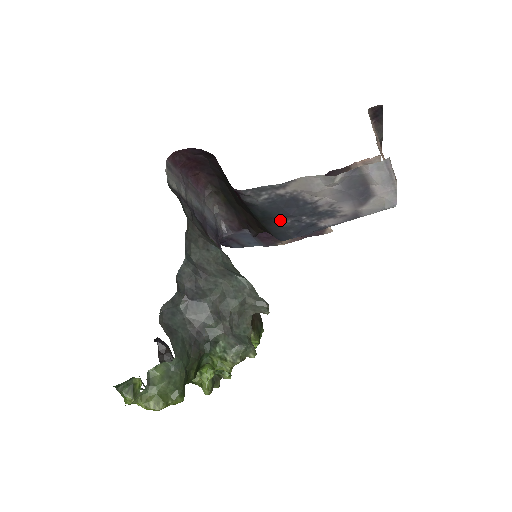
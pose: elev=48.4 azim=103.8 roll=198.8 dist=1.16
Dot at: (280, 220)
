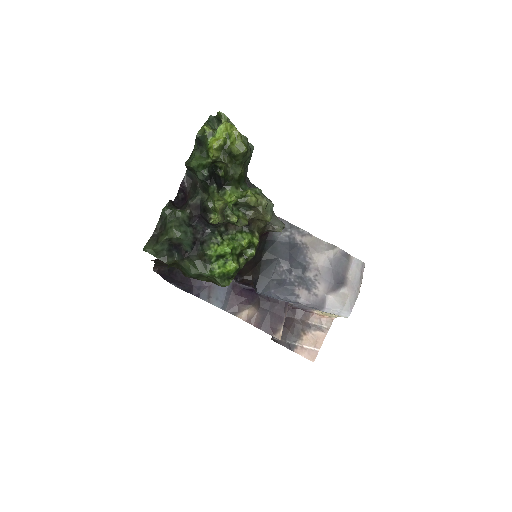
Dot at: (278, 263)
